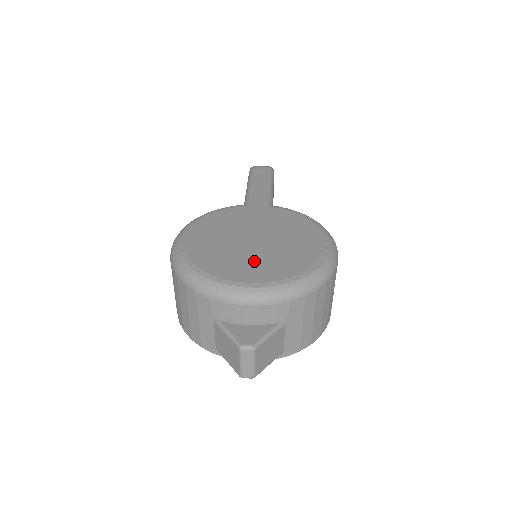
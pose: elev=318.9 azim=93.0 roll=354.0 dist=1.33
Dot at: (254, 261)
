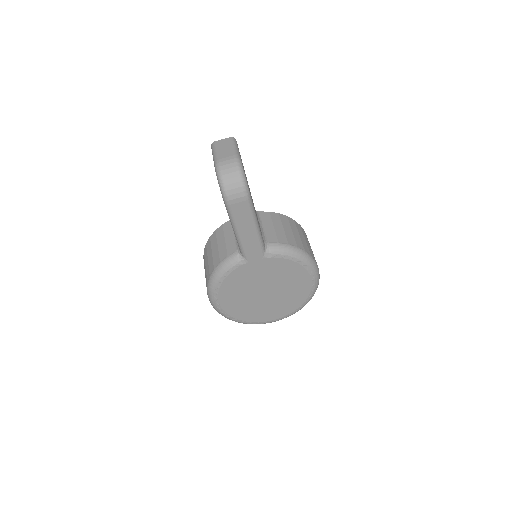
Dot at: (271, 308)
